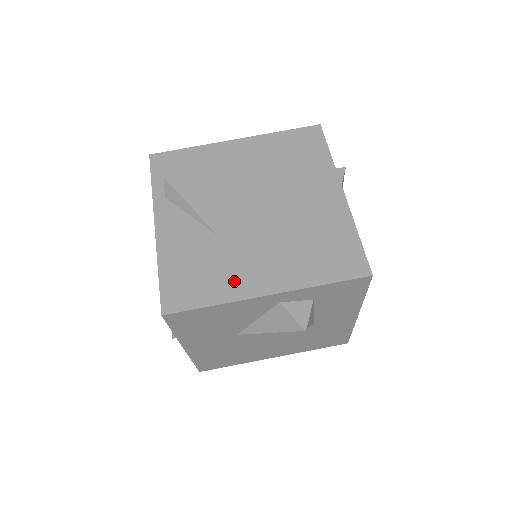
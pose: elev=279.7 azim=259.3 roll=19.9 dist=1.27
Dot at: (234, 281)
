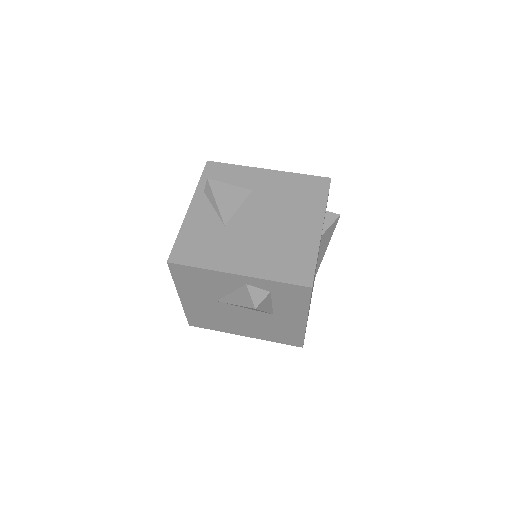
Dot at: (221, 258)
